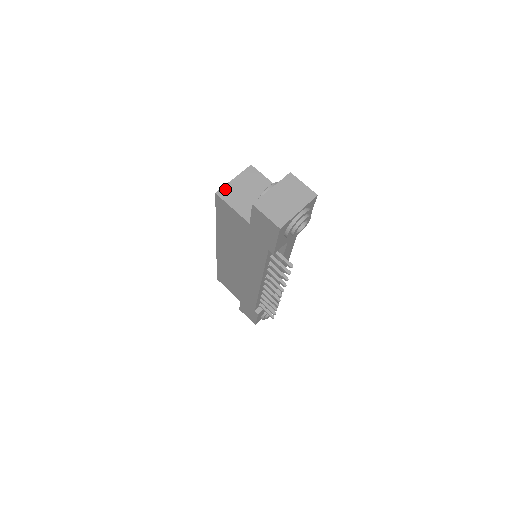
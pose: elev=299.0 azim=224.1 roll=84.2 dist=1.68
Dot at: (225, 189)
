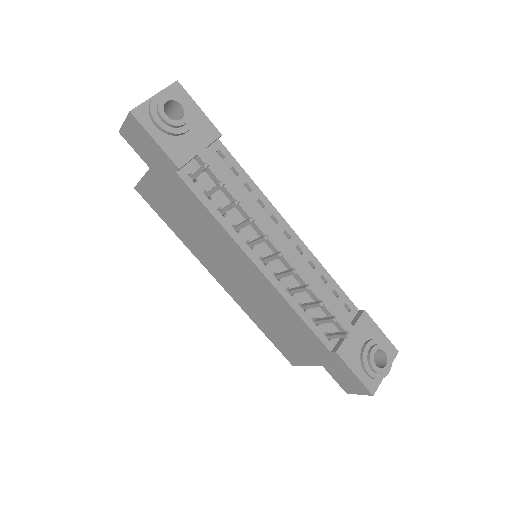
Dot at: occluded
